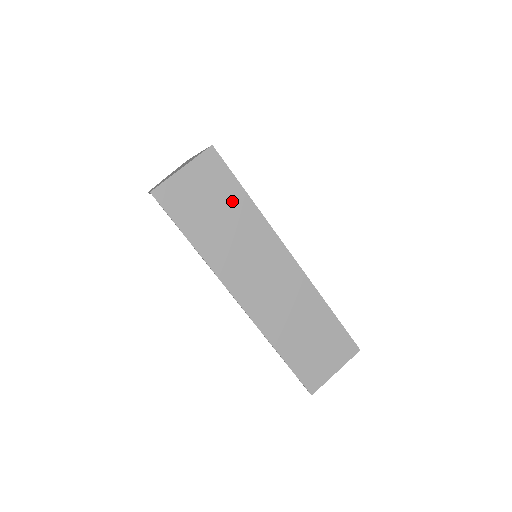
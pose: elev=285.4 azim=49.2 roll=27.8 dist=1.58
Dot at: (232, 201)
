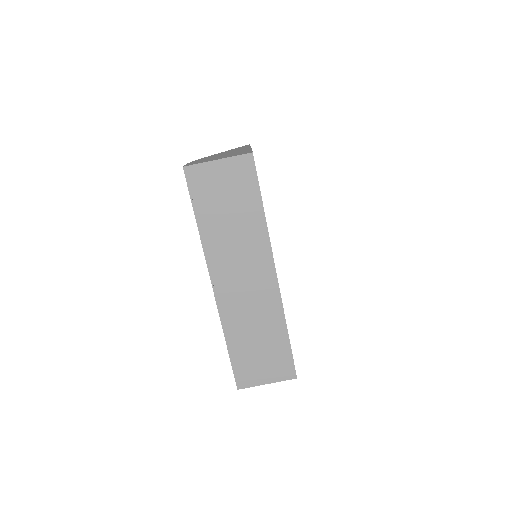
Dot at: (247, 206)
